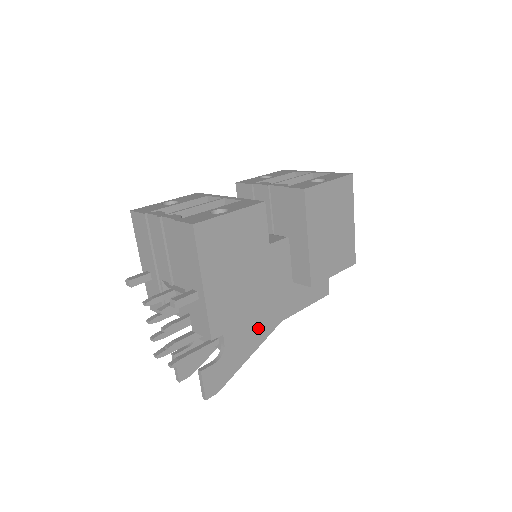
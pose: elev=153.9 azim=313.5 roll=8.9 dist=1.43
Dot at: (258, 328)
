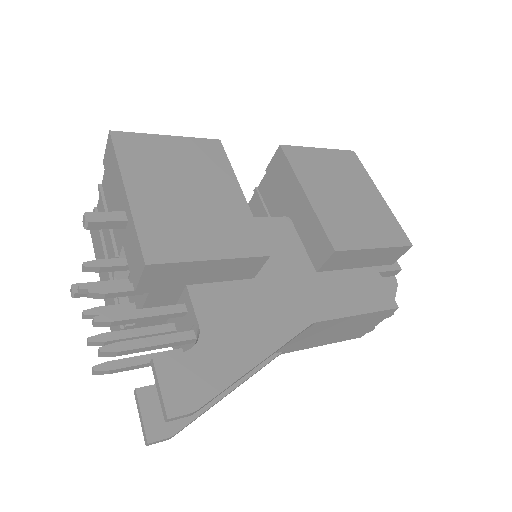
Dot at: (266, 320)
